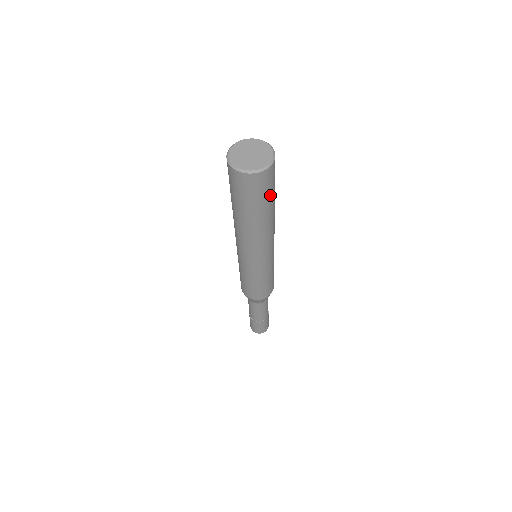
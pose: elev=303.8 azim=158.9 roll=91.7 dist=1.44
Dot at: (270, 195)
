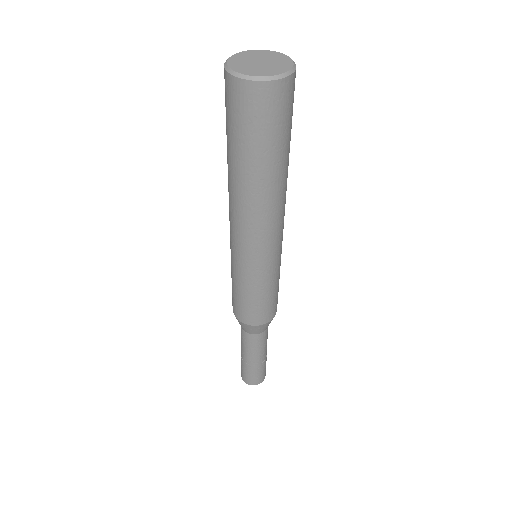
Dot at: (279, 137)
